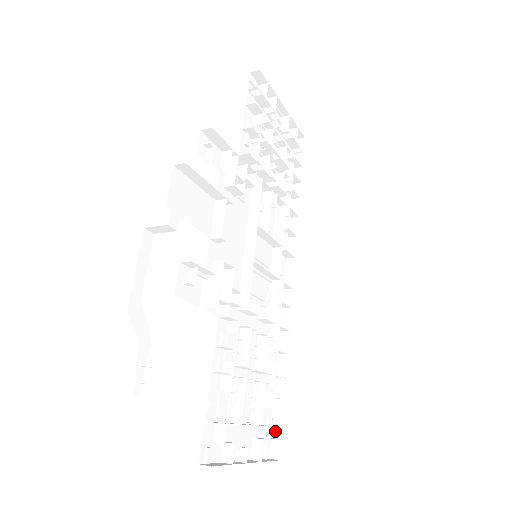
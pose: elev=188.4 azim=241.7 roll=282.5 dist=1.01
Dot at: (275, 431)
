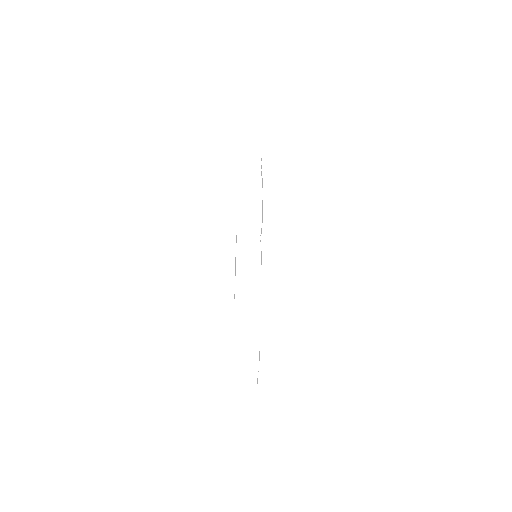
Dot at: occluded
